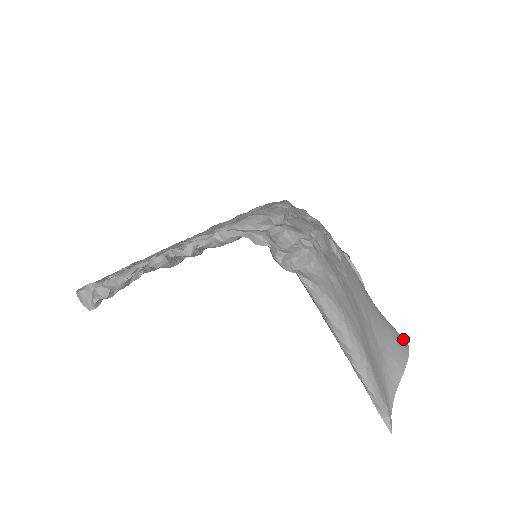
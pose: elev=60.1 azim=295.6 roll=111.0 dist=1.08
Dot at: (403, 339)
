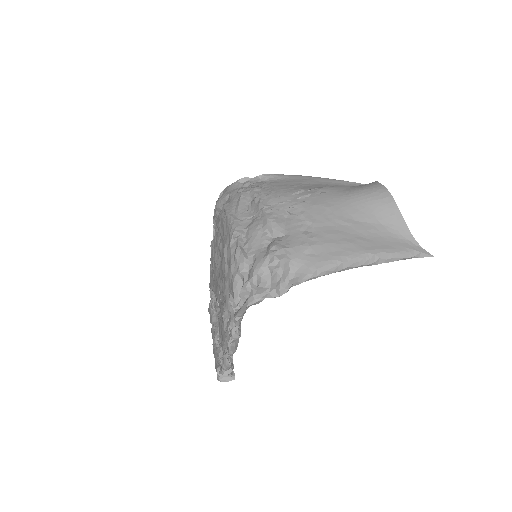
Dot at: (380, 190)
